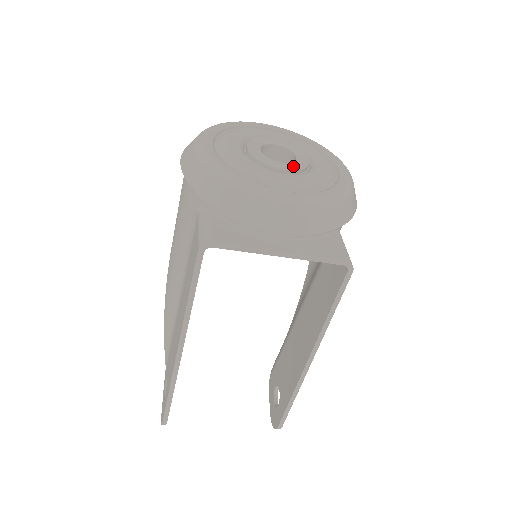
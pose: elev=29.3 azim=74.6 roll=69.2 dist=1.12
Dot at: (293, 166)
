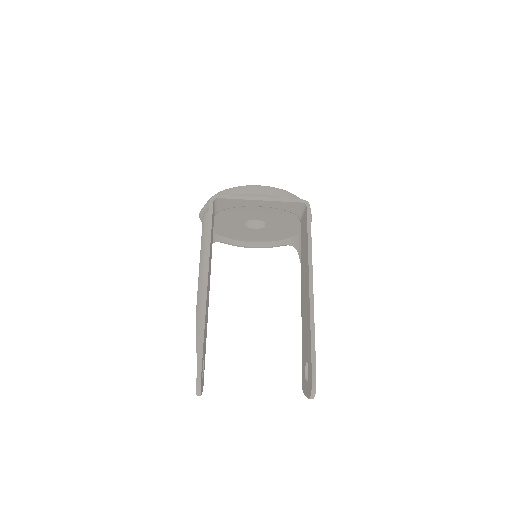
Dot at: occluded
